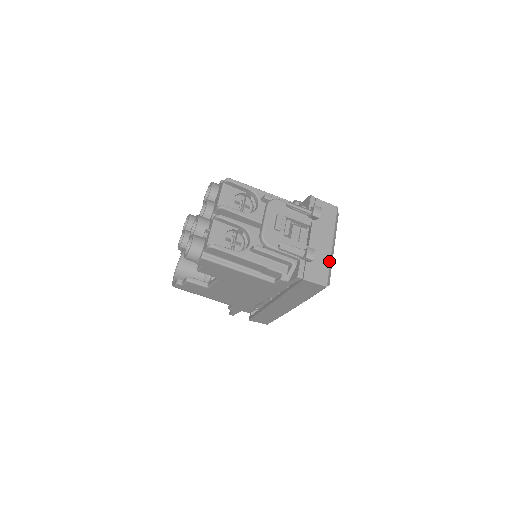
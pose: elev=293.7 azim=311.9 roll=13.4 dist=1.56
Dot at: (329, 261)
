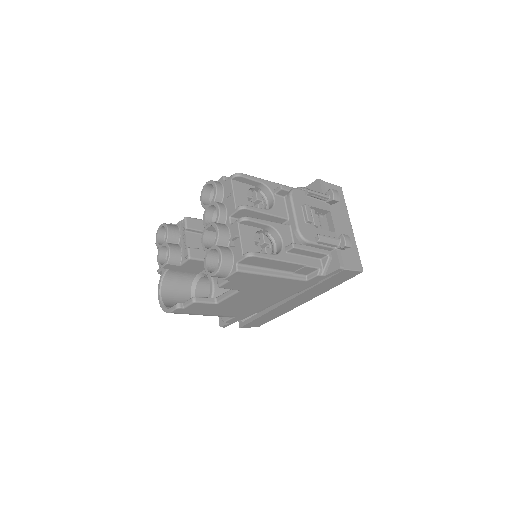
Dot at: (356, 245)
